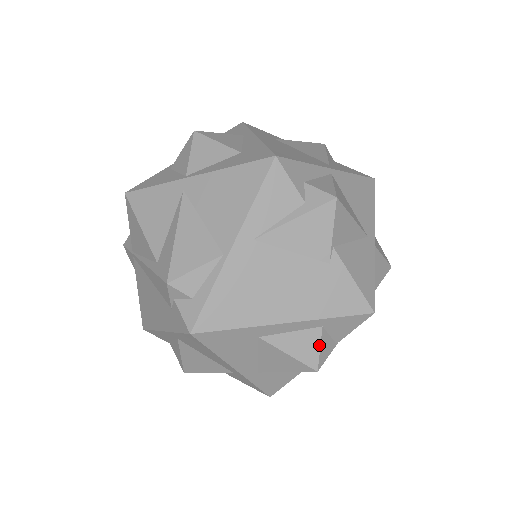
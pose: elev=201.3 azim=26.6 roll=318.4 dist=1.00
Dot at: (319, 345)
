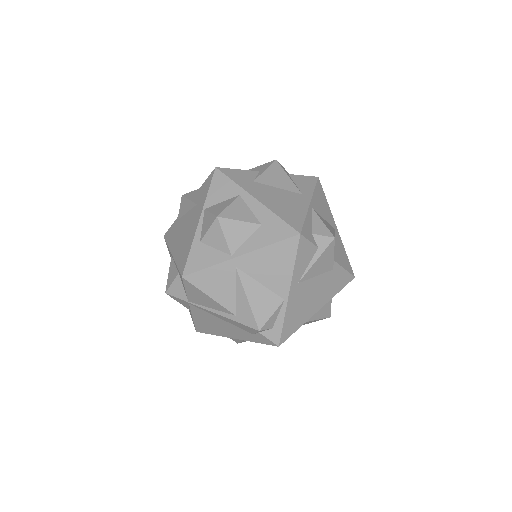
Dot at: occluded
